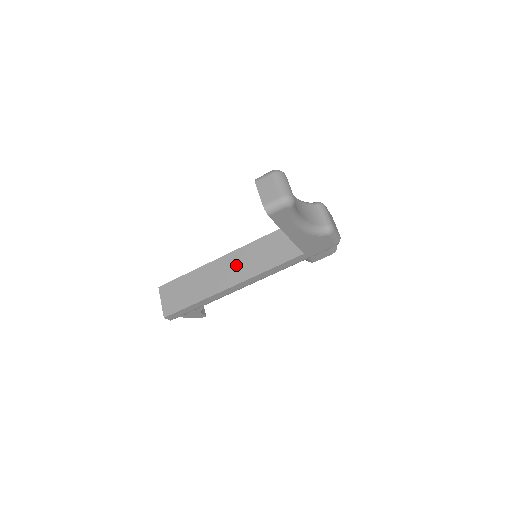
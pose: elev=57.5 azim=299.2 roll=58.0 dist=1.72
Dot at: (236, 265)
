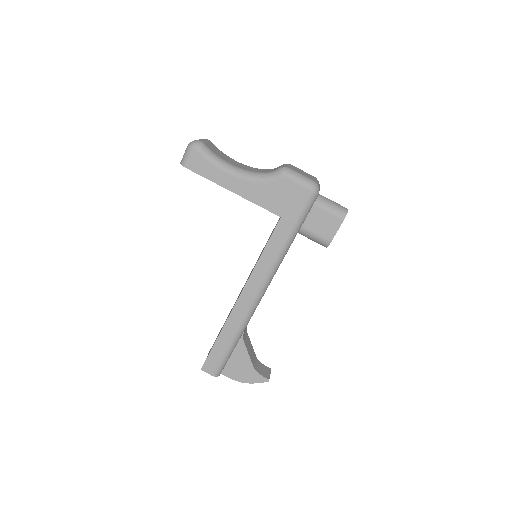
Dot at: (247, 279)
